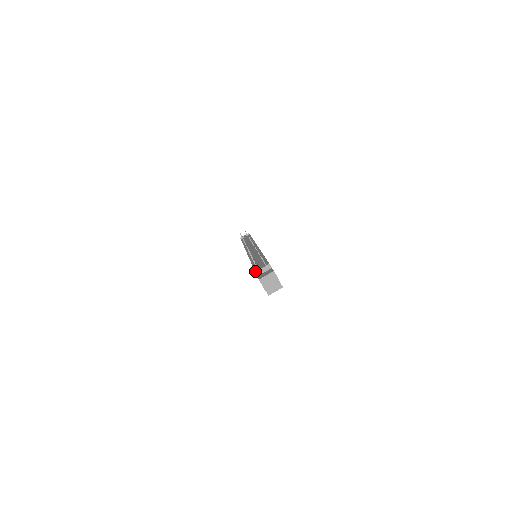
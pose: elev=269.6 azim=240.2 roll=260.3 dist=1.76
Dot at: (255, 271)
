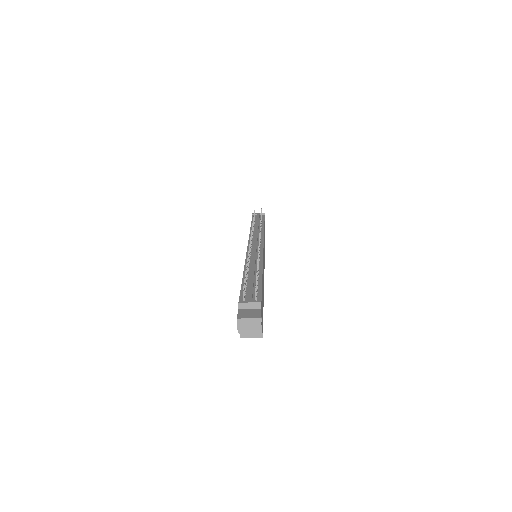
Dot at: (239, 301)
